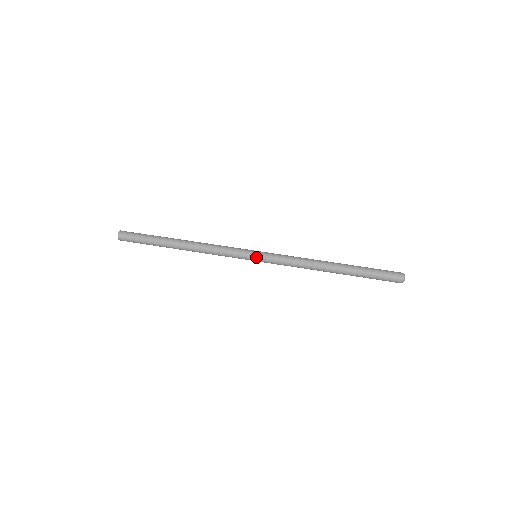
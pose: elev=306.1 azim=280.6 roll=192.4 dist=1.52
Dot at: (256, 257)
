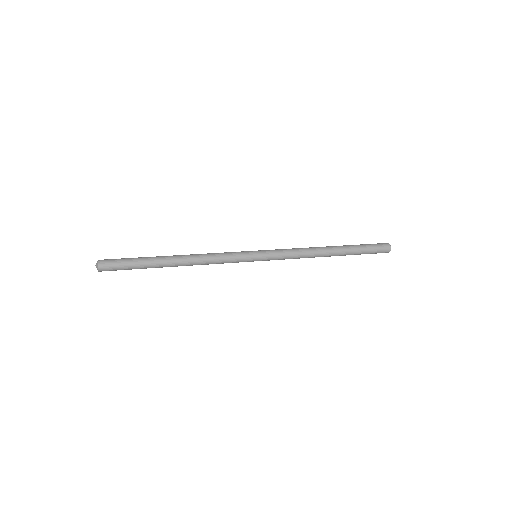
Dot at: (258, 258)
